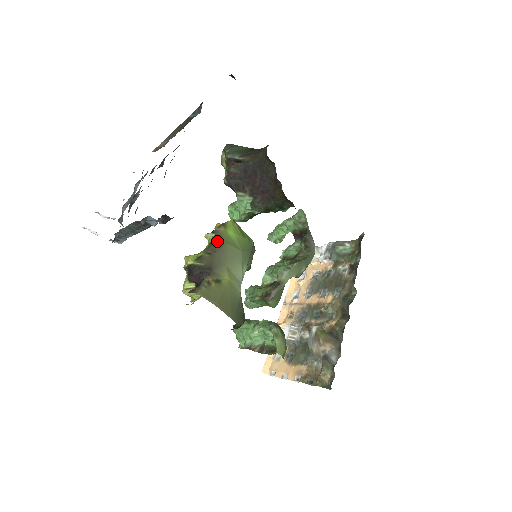
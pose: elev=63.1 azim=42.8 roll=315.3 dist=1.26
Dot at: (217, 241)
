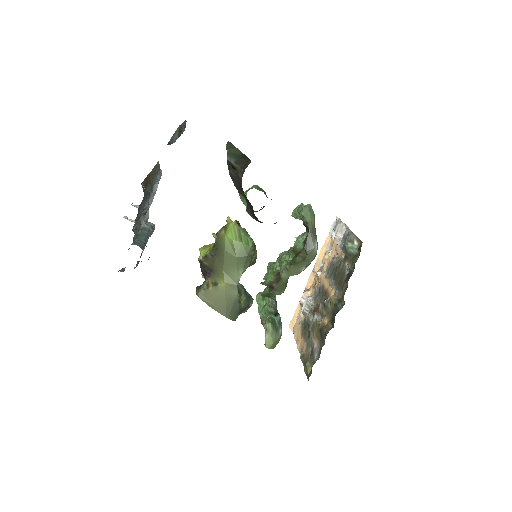
Dot at: (217, 245)
